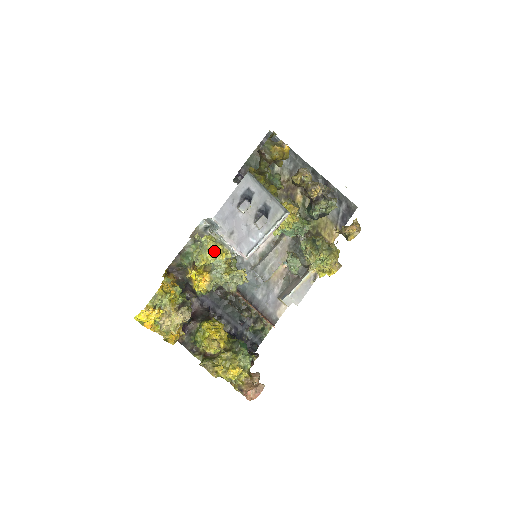
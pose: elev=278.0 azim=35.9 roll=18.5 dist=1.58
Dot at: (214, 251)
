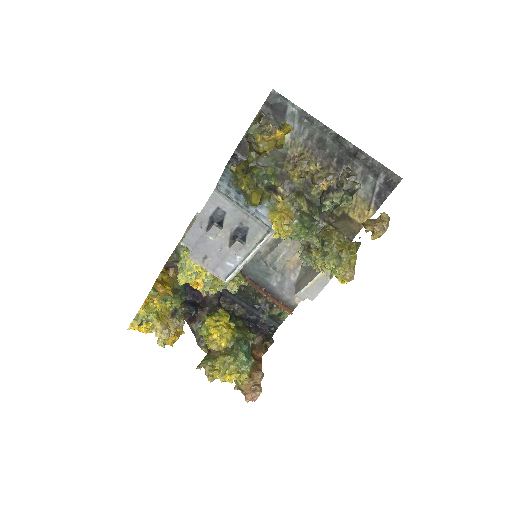
Dot at: (192, 271)
